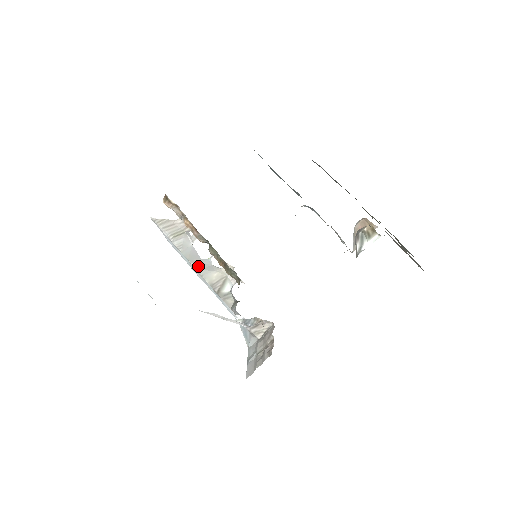
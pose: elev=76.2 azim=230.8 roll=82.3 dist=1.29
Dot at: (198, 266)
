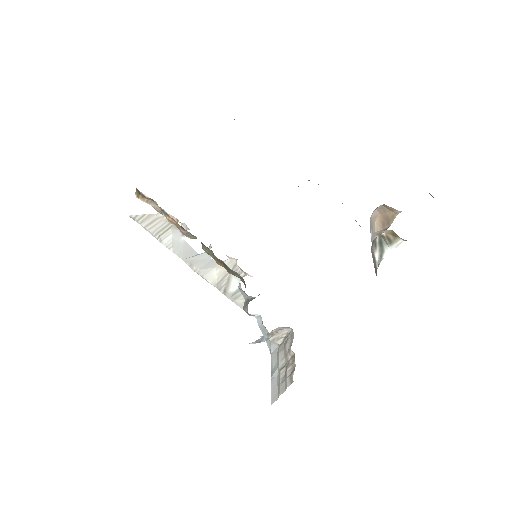
Dot at: (195, 265)
